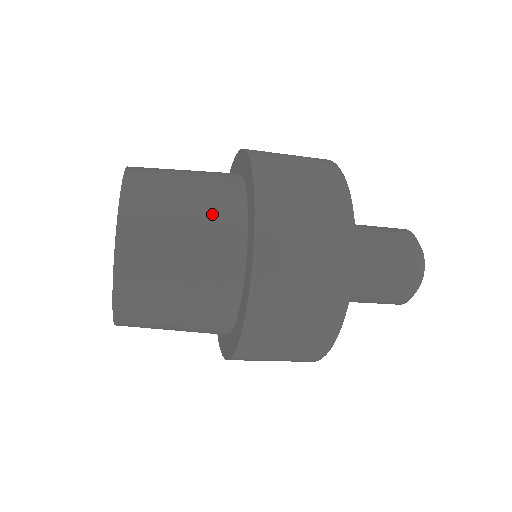
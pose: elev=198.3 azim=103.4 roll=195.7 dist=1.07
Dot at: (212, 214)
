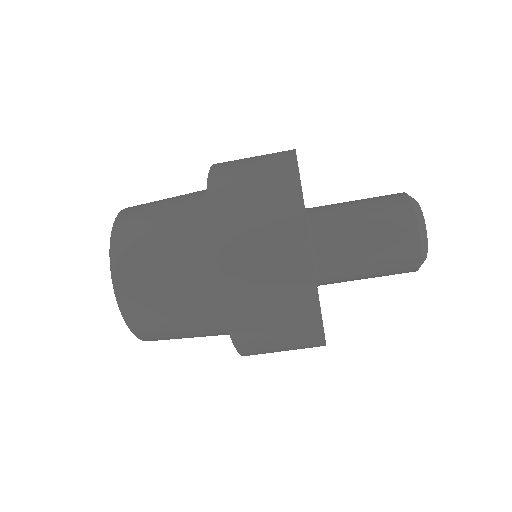
Dot at: (183, 235)
